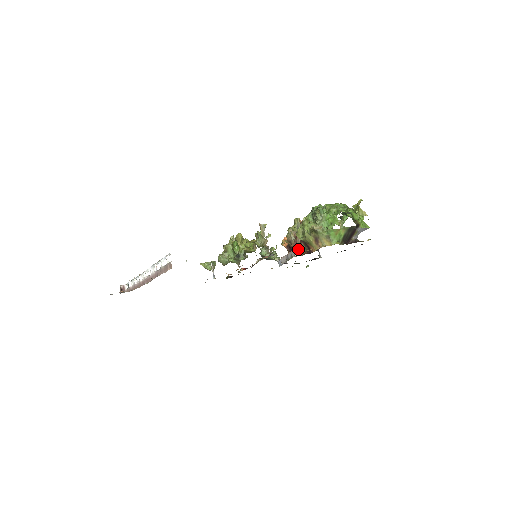
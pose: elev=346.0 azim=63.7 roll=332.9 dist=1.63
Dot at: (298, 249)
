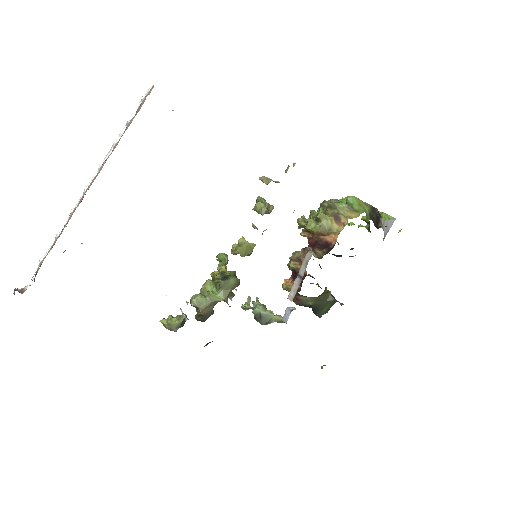
Dot at: (313, 254)
